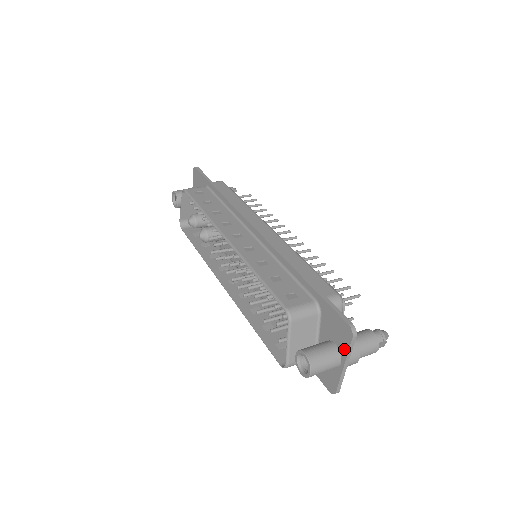
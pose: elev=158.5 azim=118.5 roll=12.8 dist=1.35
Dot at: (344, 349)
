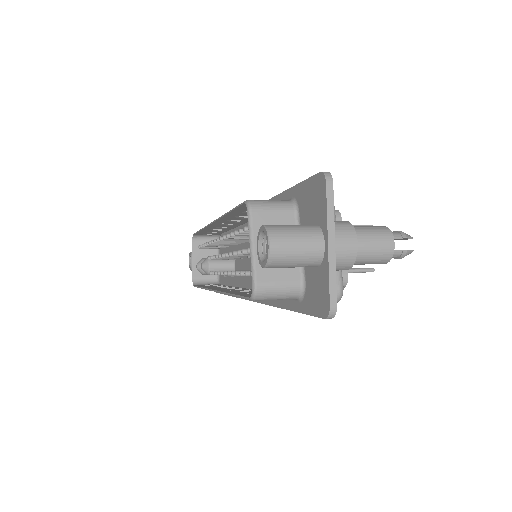
Dot at: (323, 215)
